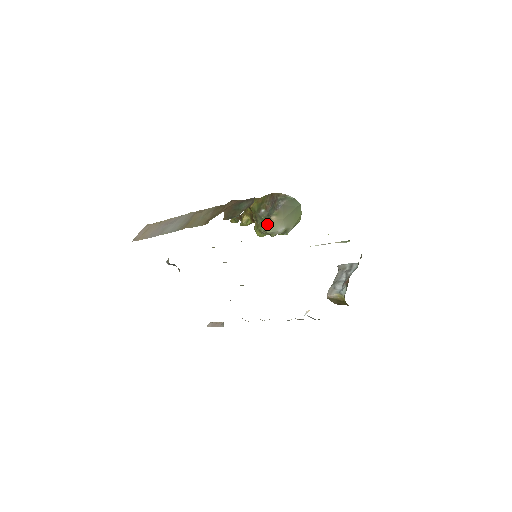
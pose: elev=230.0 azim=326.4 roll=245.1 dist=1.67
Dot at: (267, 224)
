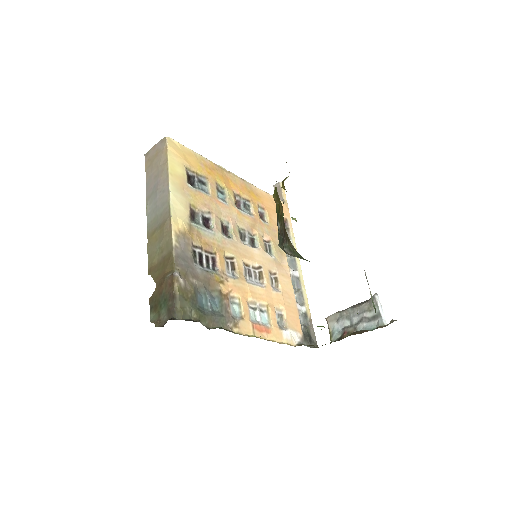
Dot at: occluded
